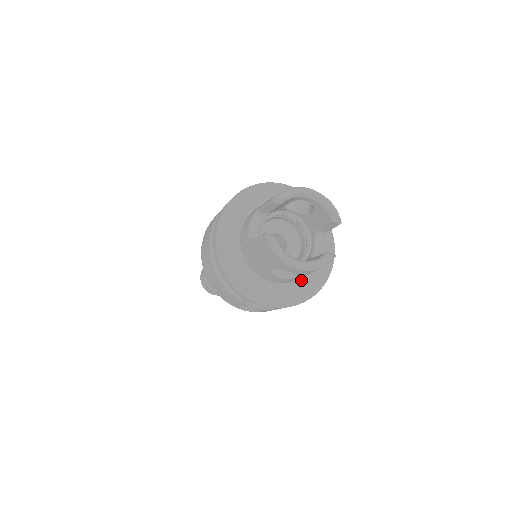
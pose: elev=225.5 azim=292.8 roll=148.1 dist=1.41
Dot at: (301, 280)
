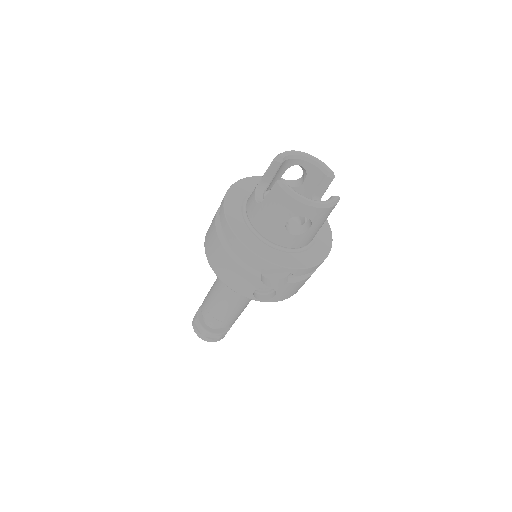
Dot at: (309, 247)
